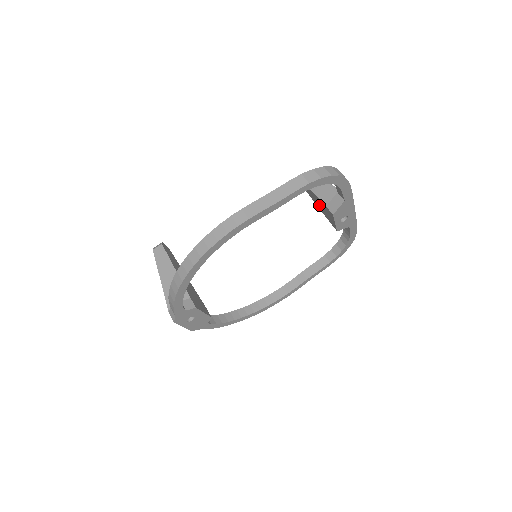
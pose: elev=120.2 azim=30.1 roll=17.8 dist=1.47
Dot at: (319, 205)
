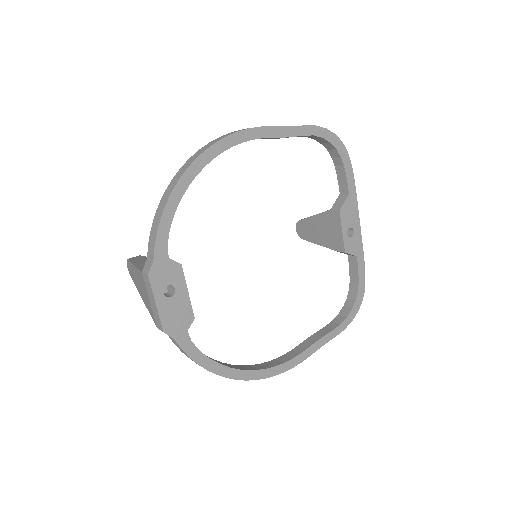
Dot at: (320, 234)
